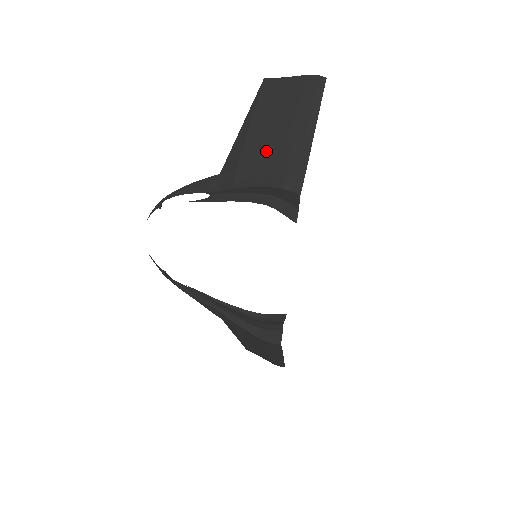
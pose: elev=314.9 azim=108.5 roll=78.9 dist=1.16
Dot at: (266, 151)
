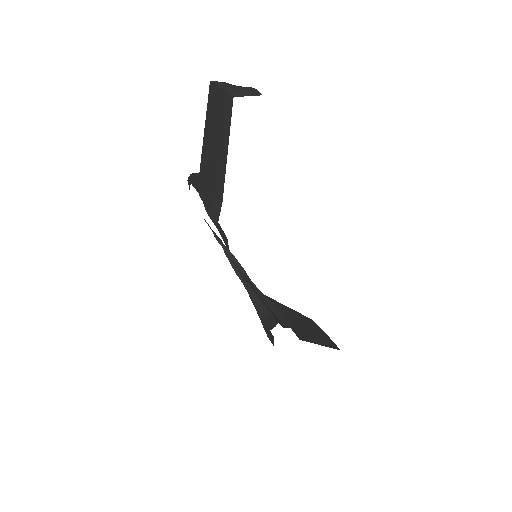
Dot at: (208, 167)
